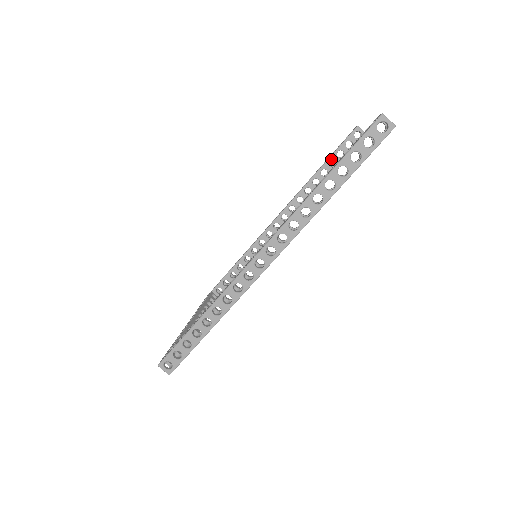
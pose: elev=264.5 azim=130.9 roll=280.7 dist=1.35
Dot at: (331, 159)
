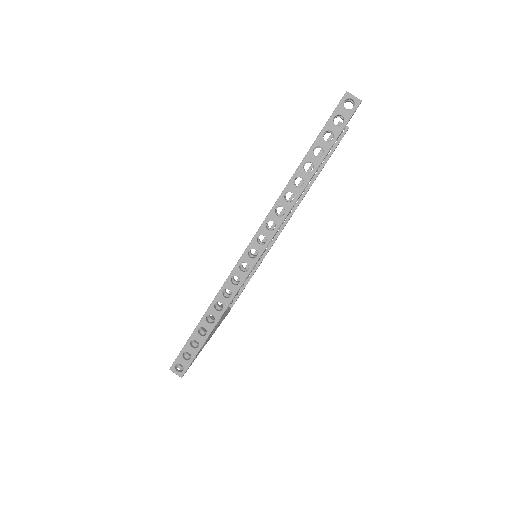
Dot at: occluded
